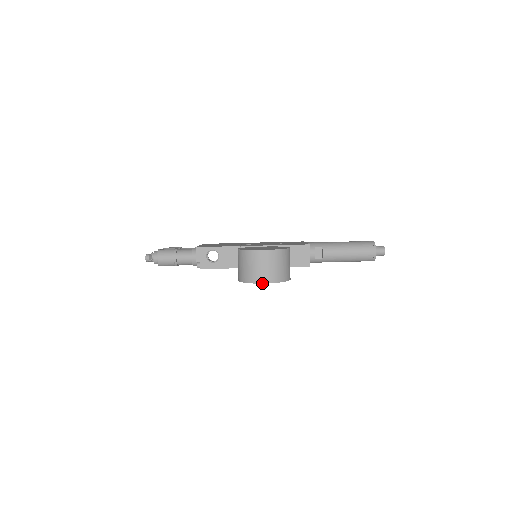
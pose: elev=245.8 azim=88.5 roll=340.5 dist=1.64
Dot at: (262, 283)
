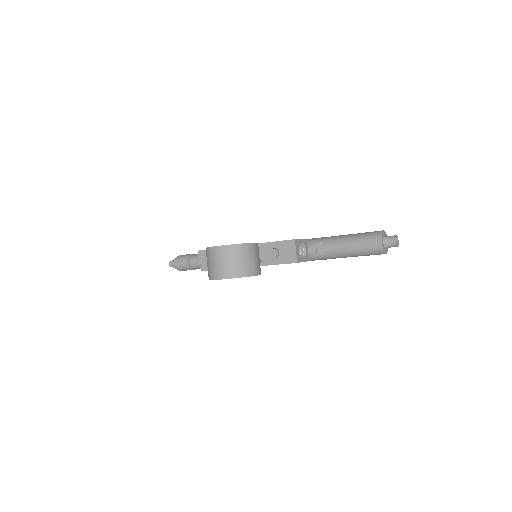
Dot at: (218, 279)
